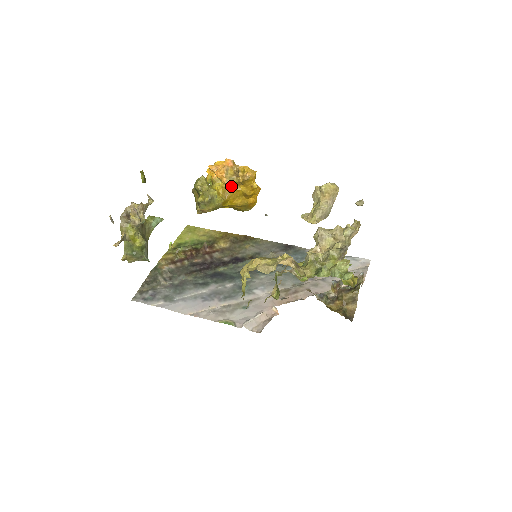
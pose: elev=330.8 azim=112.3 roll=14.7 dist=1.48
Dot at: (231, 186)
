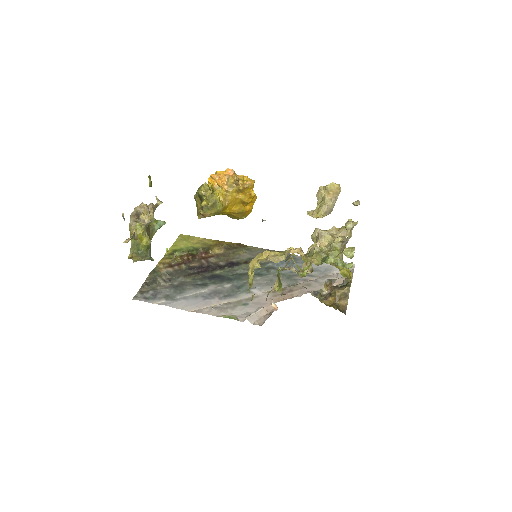
Dot at: (231, 193)
